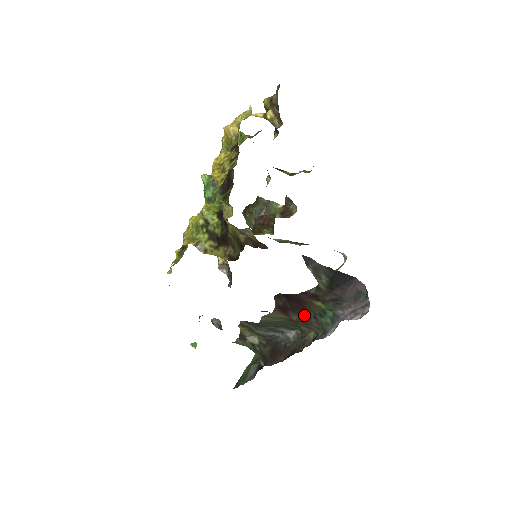
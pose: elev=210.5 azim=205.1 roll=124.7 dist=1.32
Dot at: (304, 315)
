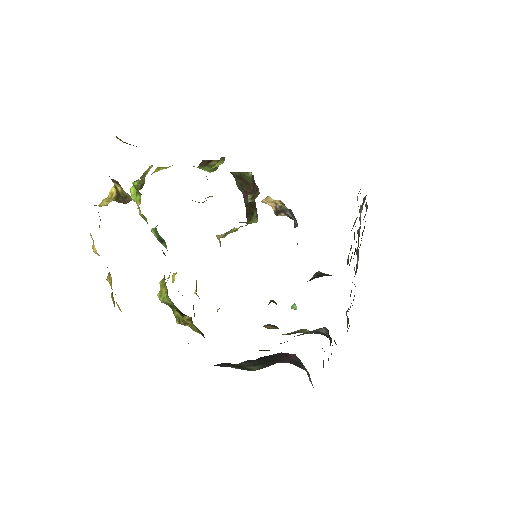
Dot at: occluded
